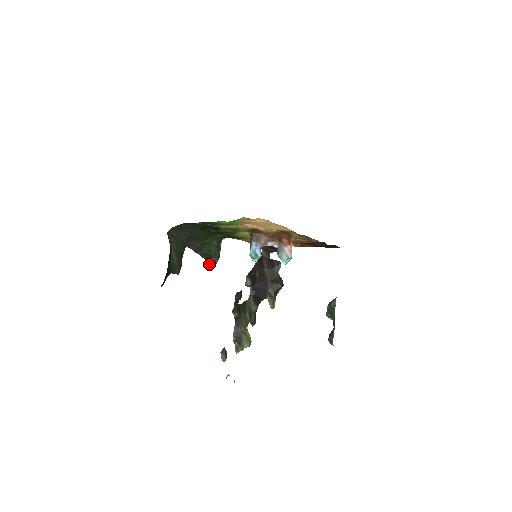
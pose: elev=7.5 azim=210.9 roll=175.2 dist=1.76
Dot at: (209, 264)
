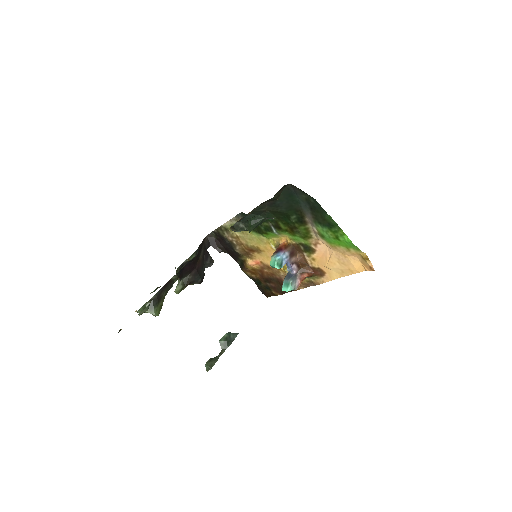
Dot at: (233, 225)
